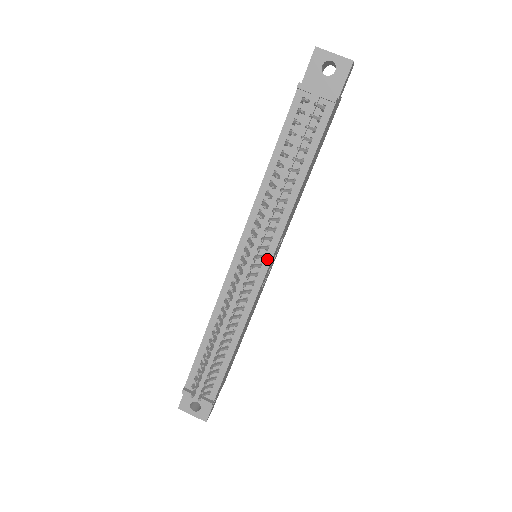
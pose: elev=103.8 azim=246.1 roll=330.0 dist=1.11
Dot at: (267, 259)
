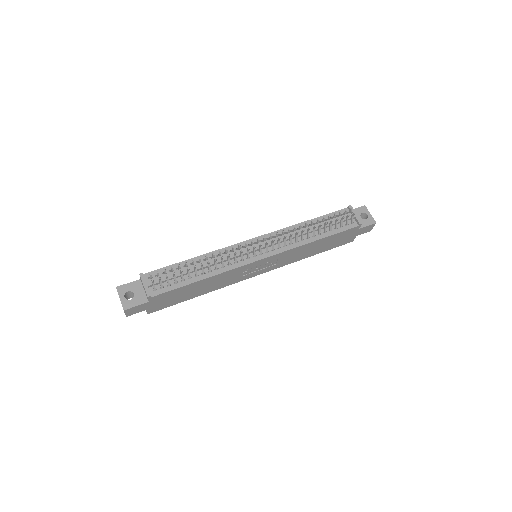
Dot at: (268, 254)
